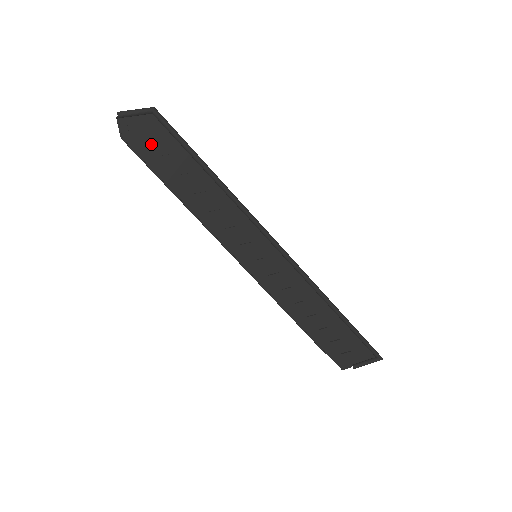
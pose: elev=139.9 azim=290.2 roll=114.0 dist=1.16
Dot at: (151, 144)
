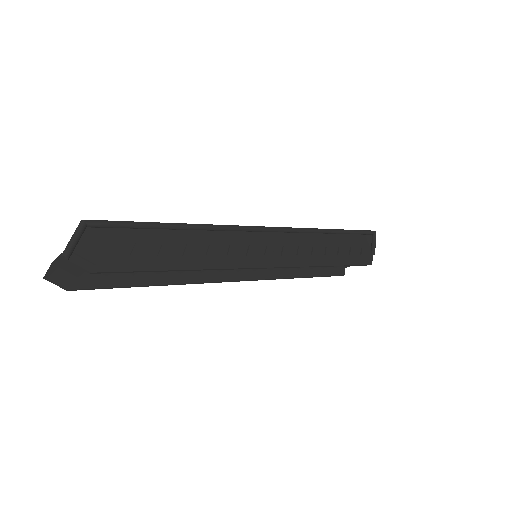
Dot at: (114, 252)
